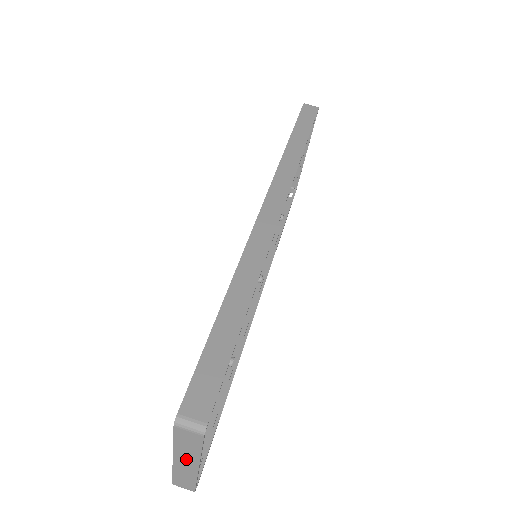
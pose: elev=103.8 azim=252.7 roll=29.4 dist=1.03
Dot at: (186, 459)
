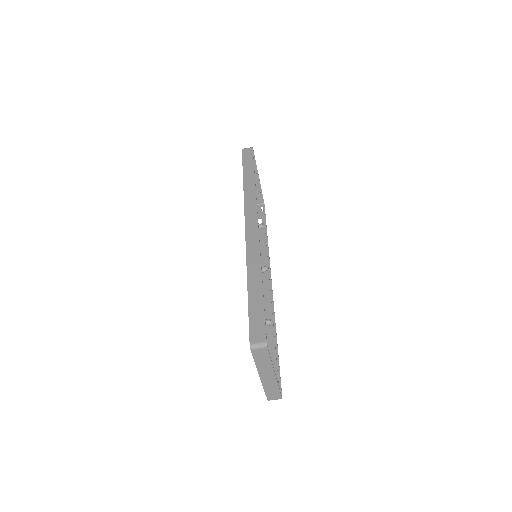
Dot at: (266, 372)
